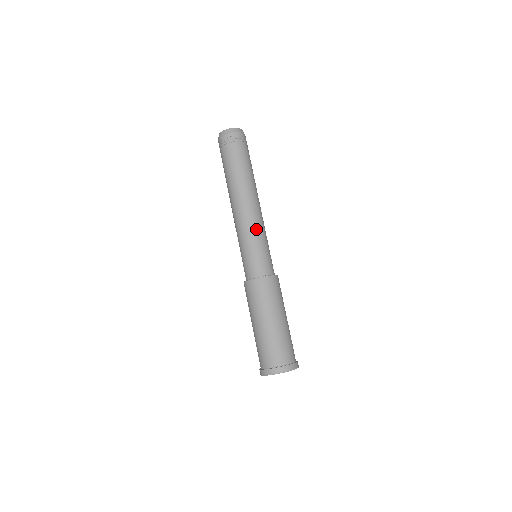
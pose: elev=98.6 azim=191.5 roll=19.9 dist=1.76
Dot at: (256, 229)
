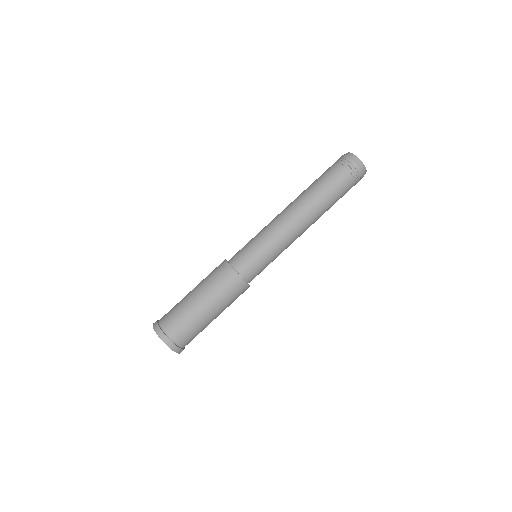
Dot at: occluded
